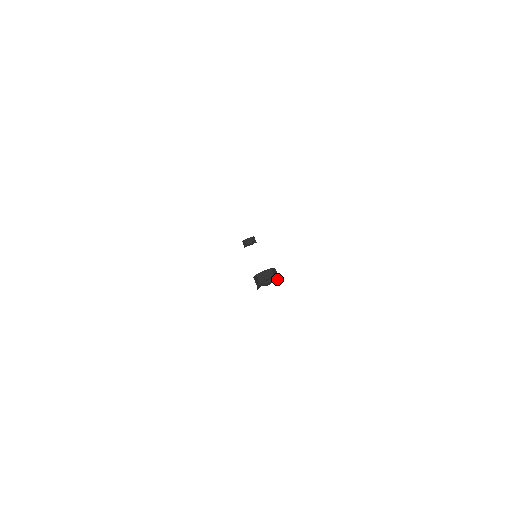
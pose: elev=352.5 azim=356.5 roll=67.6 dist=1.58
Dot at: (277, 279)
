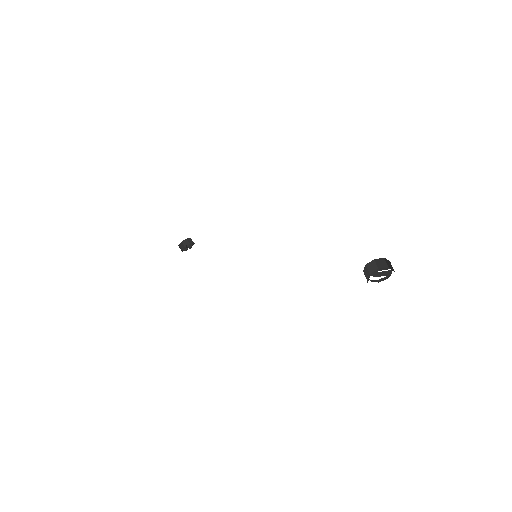
Dot at: (381, 270)
